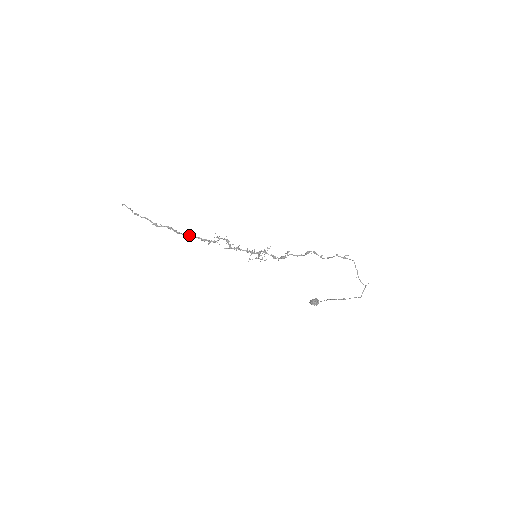
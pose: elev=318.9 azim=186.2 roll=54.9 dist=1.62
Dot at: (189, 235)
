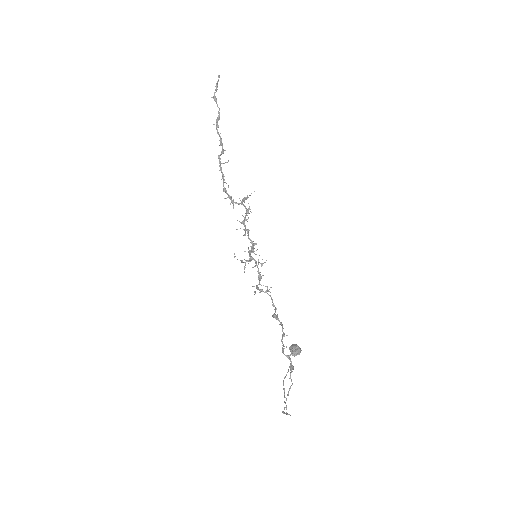
Dot at: occluded
